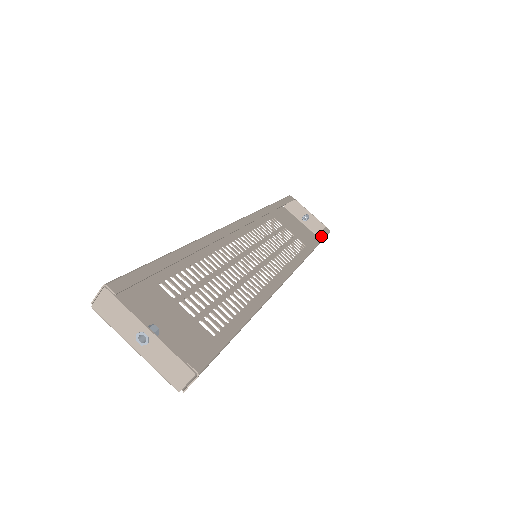
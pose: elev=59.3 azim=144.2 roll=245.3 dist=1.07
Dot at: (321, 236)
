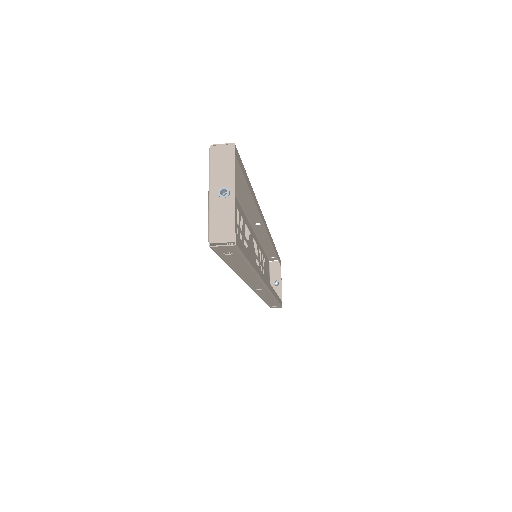
Dot at: occluded
